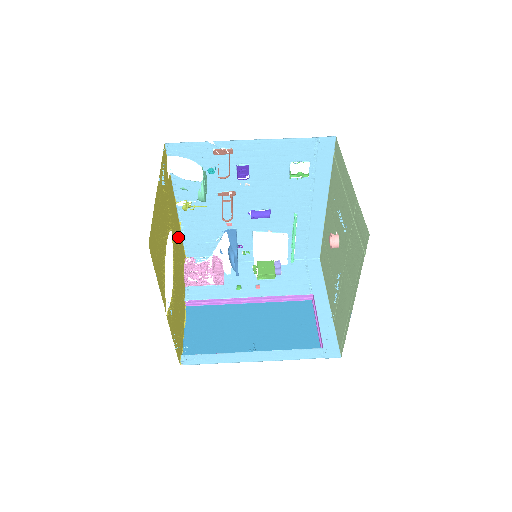
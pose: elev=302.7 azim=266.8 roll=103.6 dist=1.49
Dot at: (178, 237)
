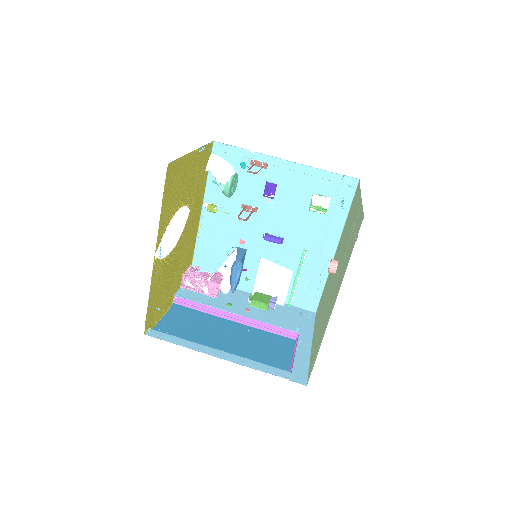
Dot at: (193, 233)
